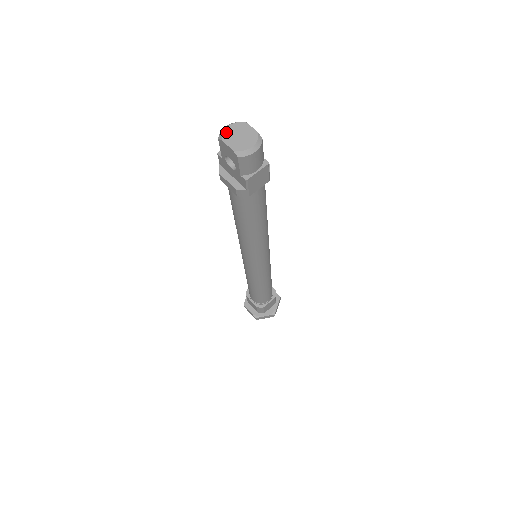
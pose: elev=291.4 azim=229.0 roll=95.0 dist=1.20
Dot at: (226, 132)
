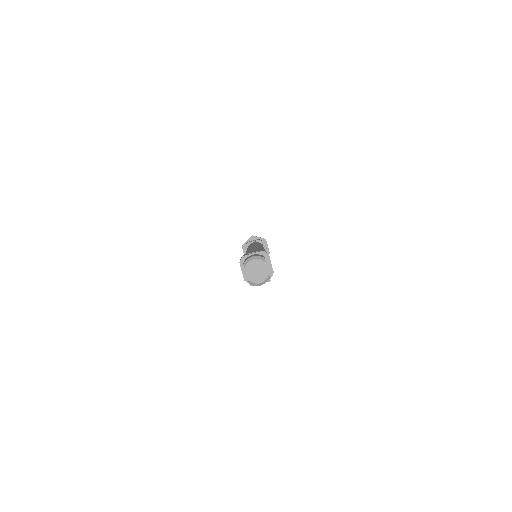
Dot at: (250, 263)
